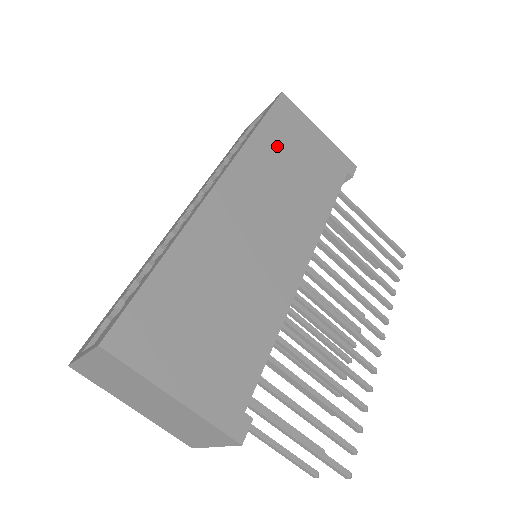
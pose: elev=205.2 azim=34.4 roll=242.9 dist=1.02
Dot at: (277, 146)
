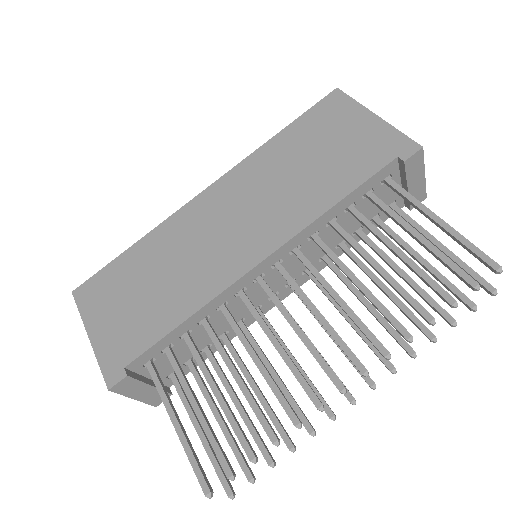
Dot at: (295, 145)
